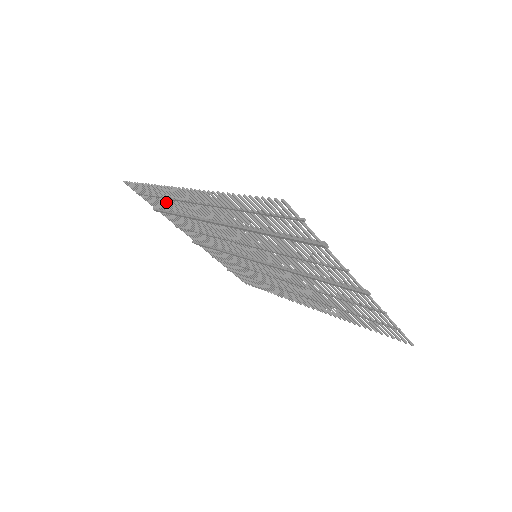
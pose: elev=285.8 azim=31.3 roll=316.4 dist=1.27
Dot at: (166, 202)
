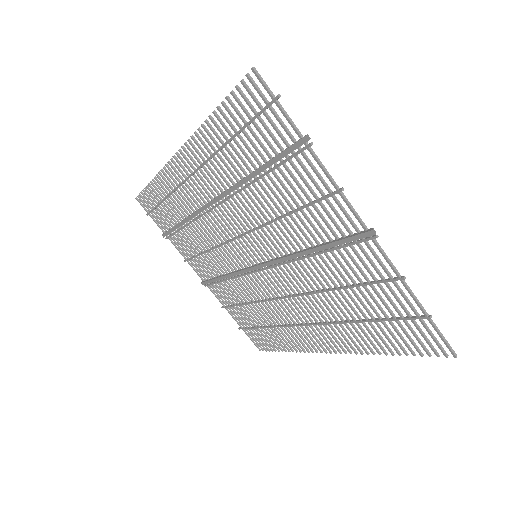
Dot at: (169, 205)
